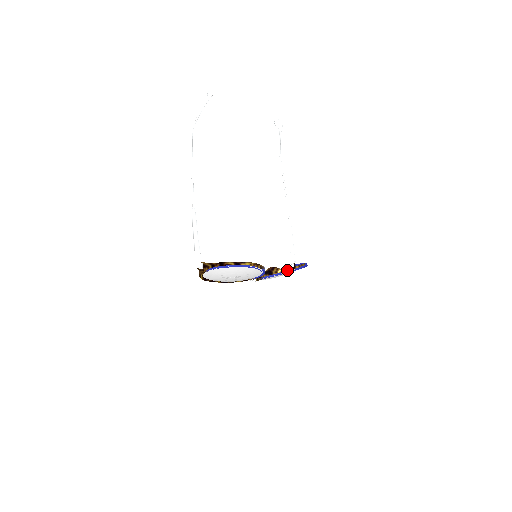
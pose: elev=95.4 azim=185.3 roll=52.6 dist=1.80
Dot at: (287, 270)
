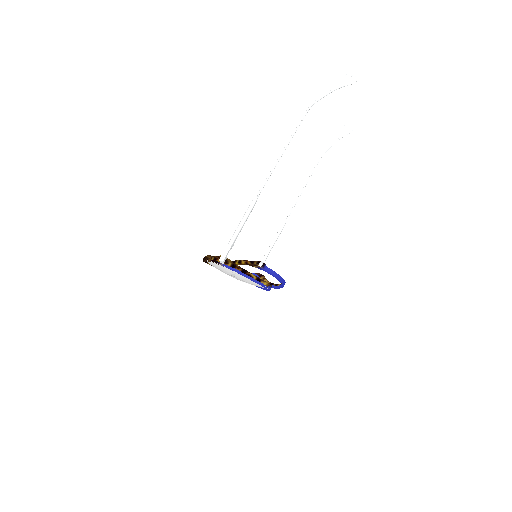
Dot at: (271, 284)
